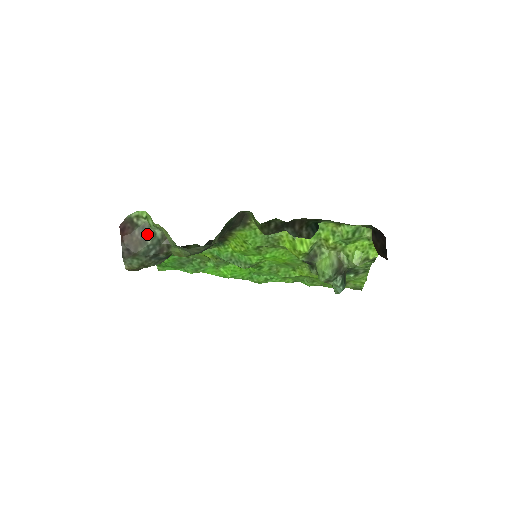
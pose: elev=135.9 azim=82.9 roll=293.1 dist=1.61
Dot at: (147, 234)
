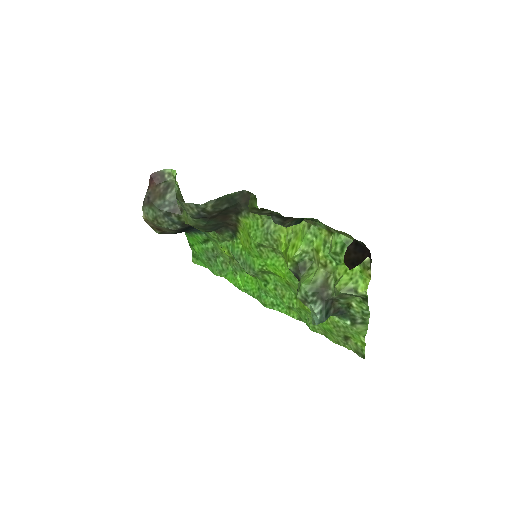
Dot at: (169, 191)
